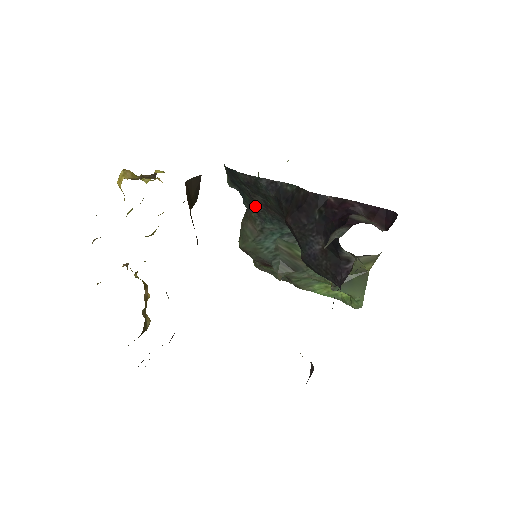
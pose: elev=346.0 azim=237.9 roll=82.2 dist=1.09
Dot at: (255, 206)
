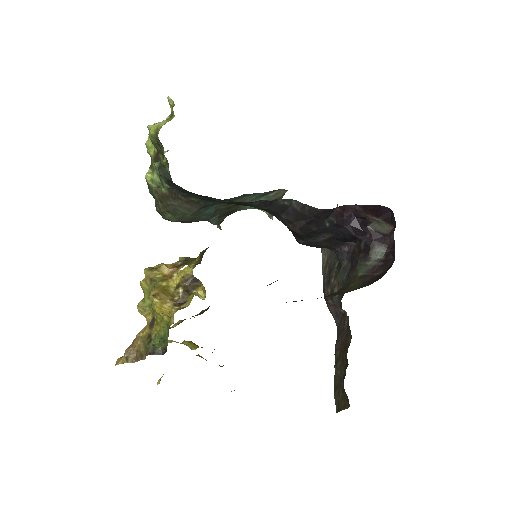
Dot at: (207, 199)
